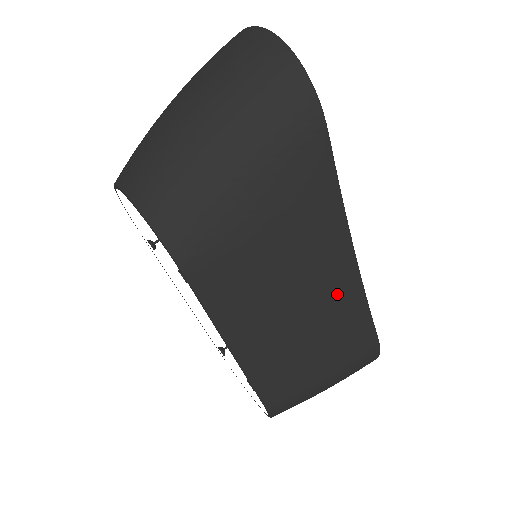
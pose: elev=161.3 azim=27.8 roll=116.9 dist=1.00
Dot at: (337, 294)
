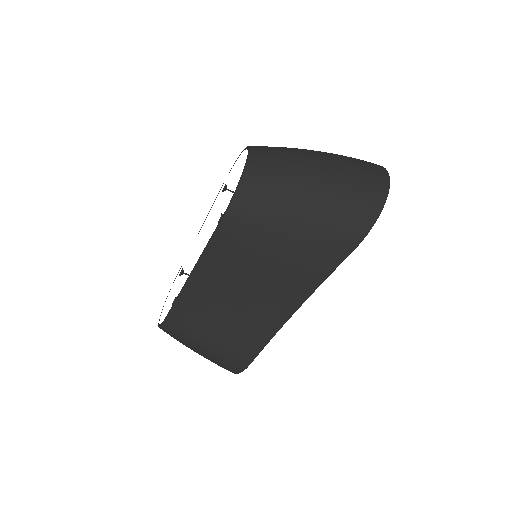
Dot at: (263, 318)
